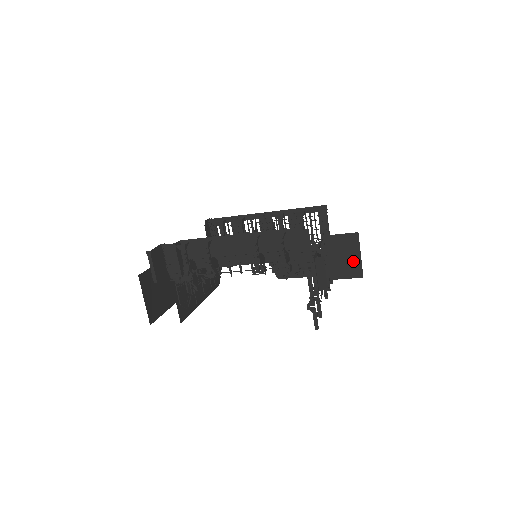
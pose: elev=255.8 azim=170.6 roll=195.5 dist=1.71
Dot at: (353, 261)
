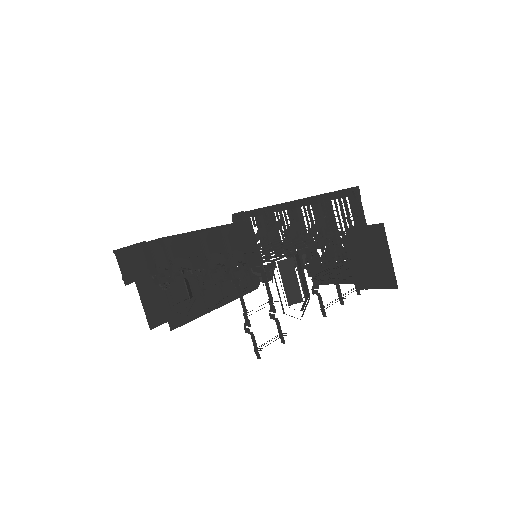
Dot at: (382, 264)
